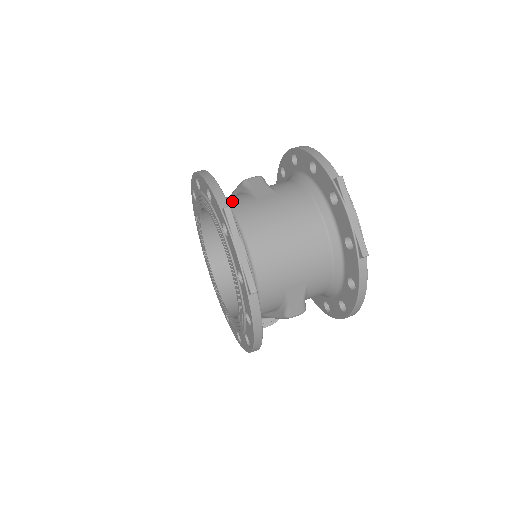
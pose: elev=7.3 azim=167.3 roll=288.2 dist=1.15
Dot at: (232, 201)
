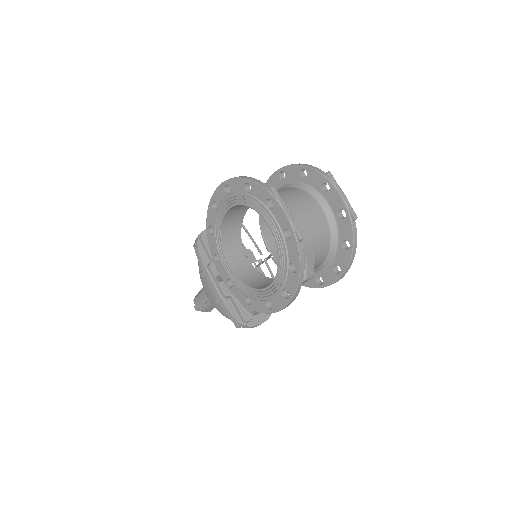
Dot at: occluded
